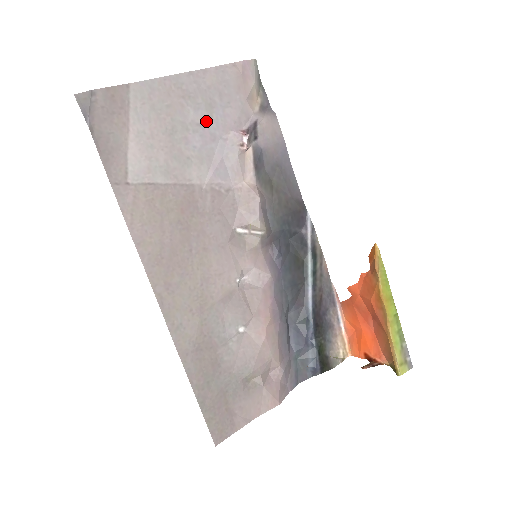
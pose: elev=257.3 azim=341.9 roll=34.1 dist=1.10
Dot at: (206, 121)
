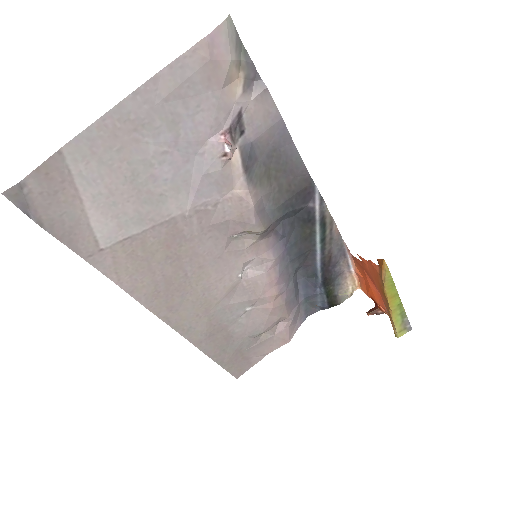
Dot at: (173, 144)
